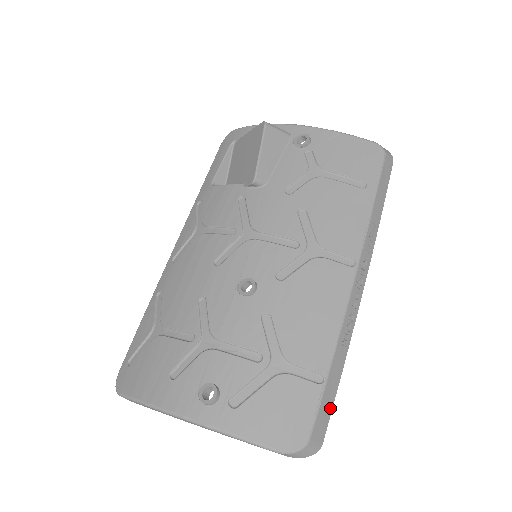
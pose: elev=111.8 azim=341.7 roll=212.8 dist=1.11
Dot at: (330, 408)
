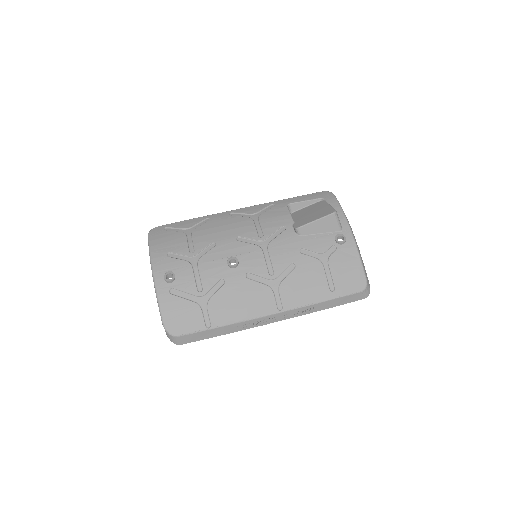
Dot at: (199, 339)
